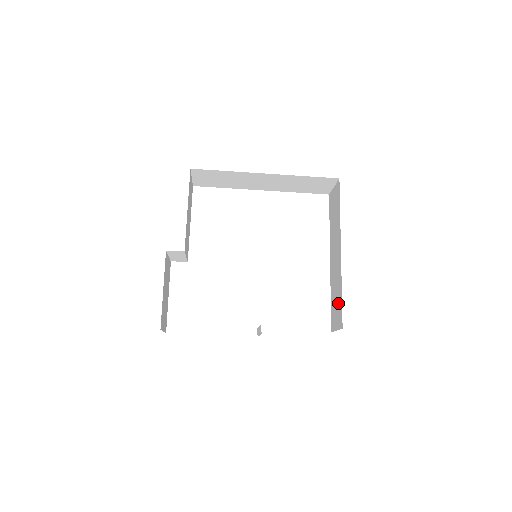
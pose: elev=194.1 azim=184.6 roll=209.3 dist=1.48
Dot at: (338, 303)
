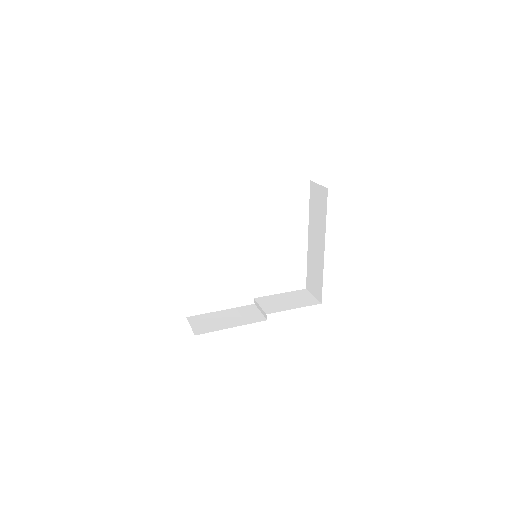
Dot at: (317, 281)
